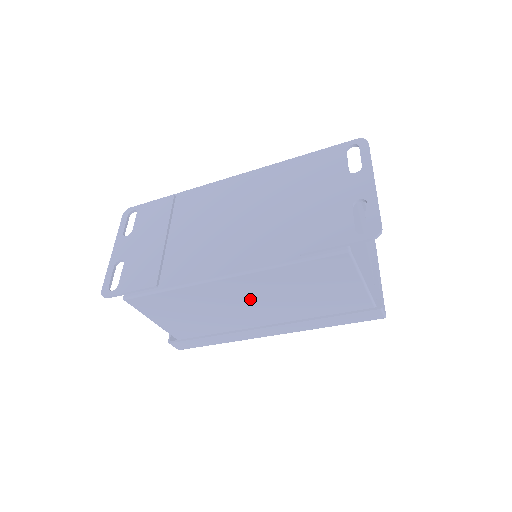
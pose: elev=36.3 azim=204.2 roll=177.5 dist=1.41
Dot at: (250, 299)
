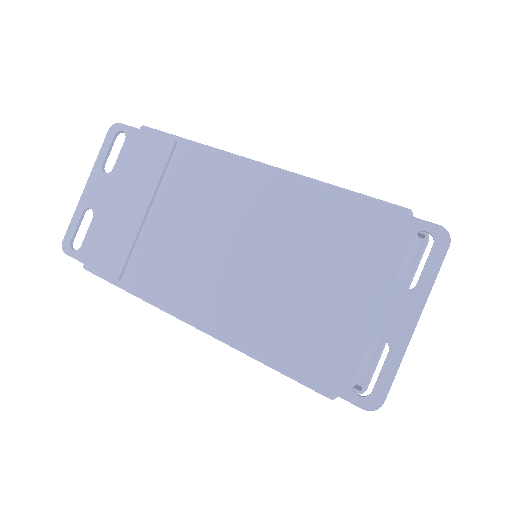
Dot at: occluded
